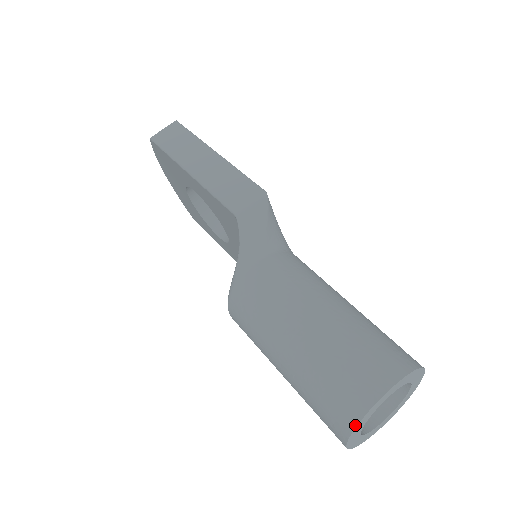
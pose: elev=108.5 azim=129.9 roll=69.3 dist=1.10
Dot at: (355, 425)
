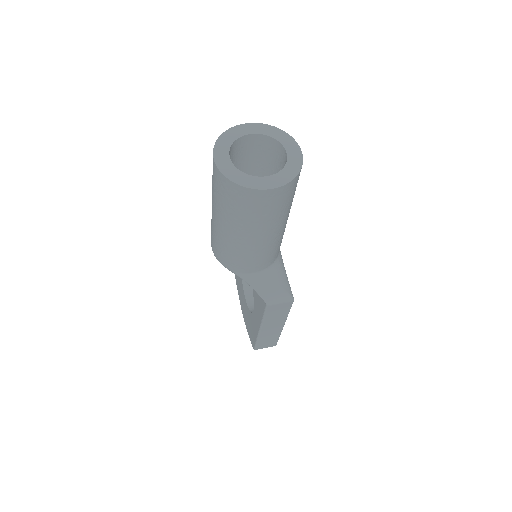
Dot at: (220, 136)
